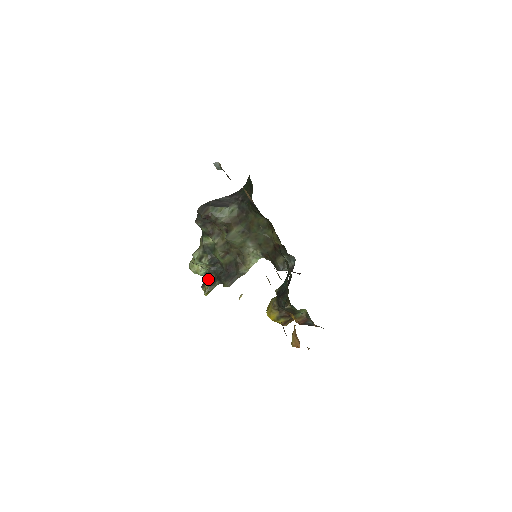
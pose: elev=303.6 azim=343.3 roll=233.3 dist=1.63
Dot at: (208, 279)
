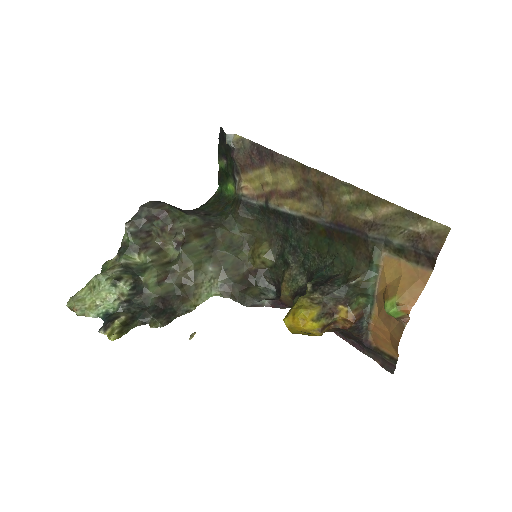
Dot at: (118, 317)
